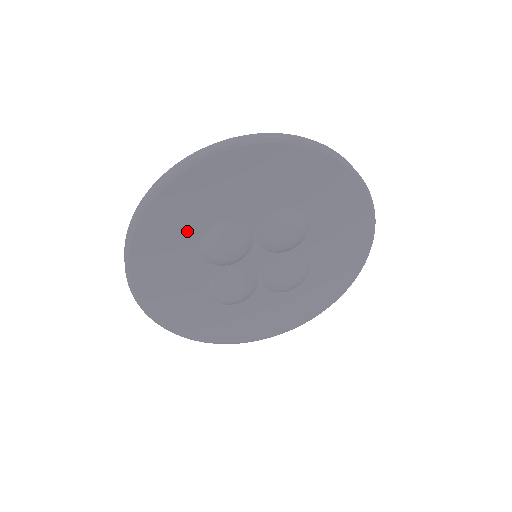
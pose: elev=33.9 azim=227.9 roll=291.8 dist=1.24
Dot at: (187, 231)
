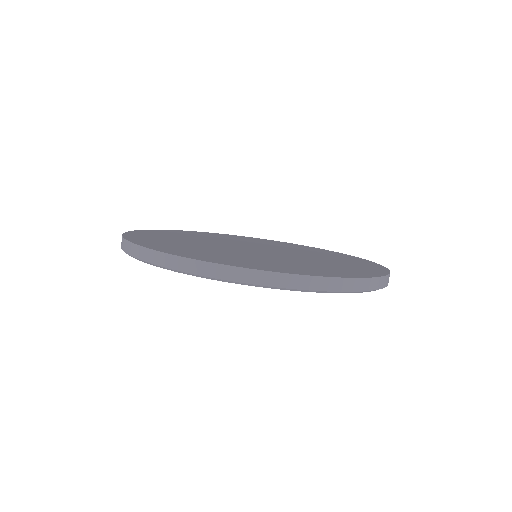
Dot at: occluded
